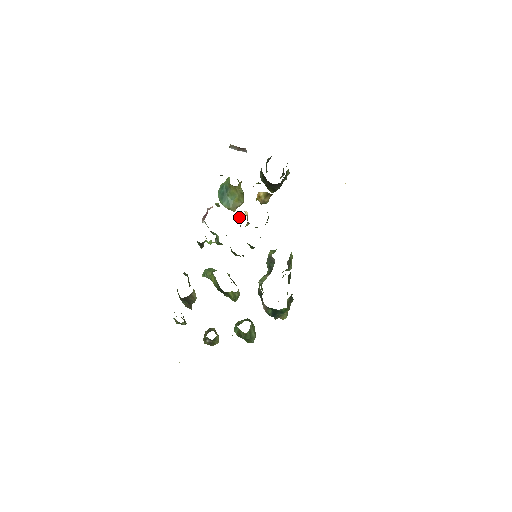
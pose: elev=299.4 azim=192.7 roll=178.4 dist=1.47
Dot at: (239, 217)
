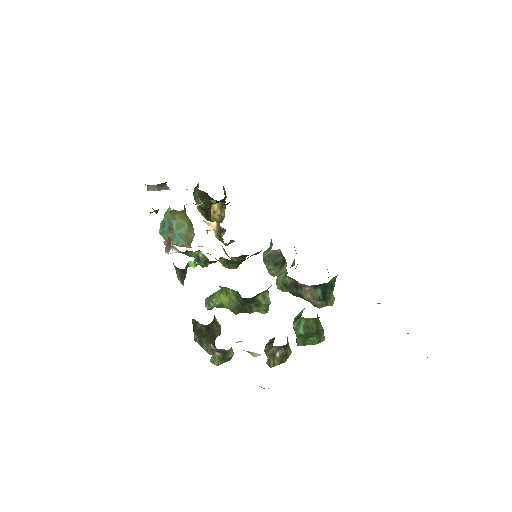
Dot at: occluded
